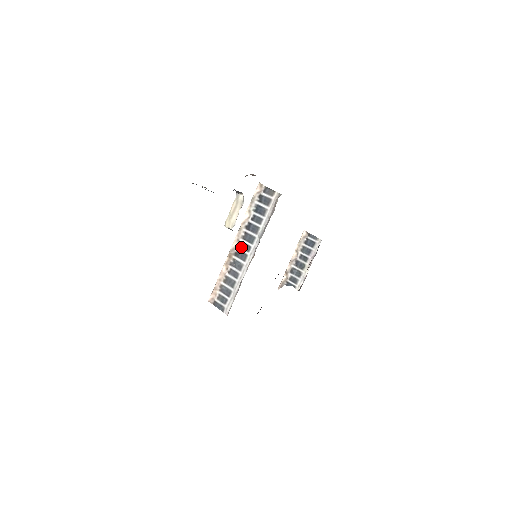
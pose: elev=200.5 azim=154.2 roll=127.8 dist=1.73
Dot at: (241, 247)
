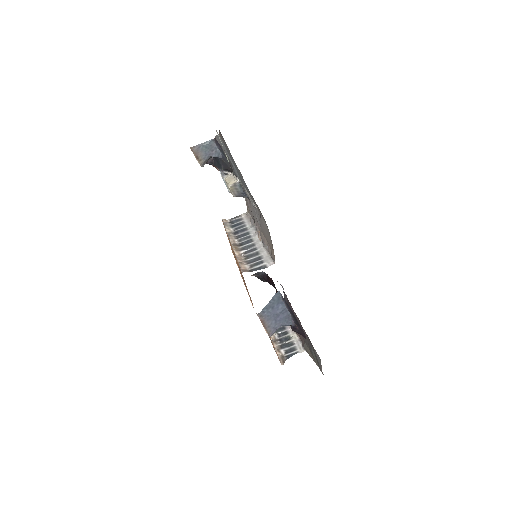
Dot at: (241, 241)
